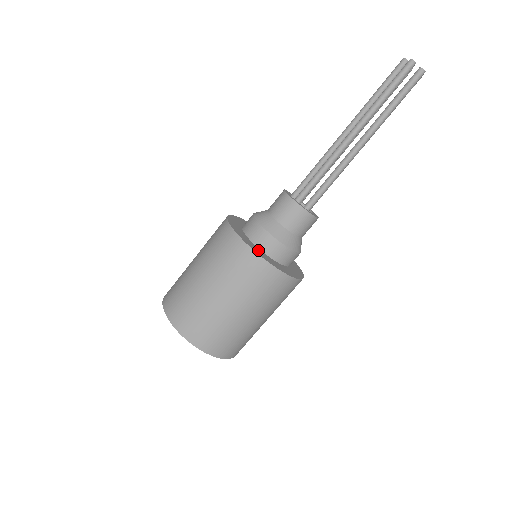
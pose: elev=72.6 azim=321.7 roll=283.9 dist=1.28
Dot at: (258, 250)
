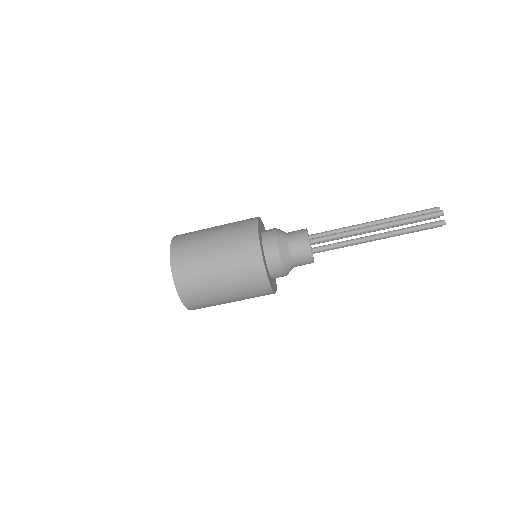
Dot at: (263, 252)
